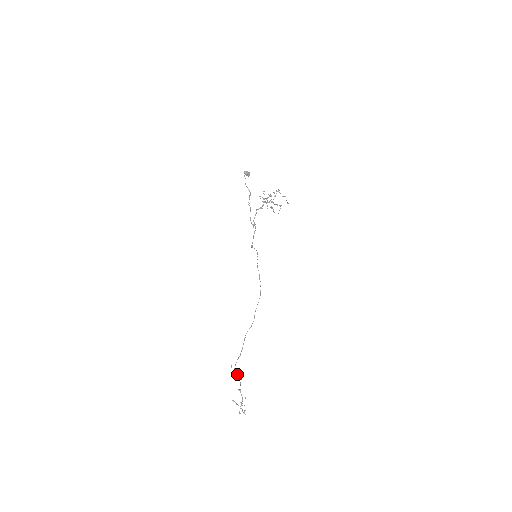
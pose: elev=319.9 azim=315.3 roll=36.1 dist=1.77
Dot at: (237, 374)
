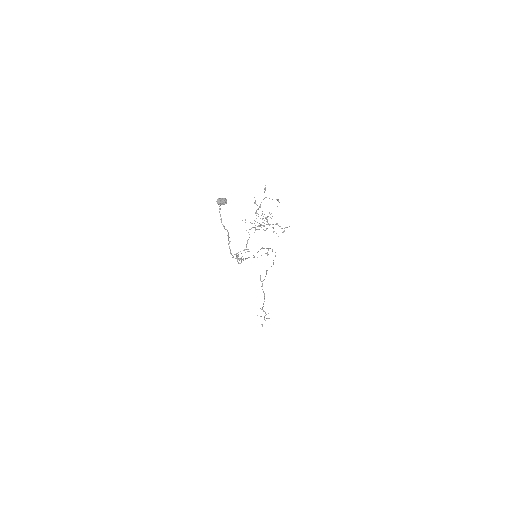
Dot at: (263, 291)
